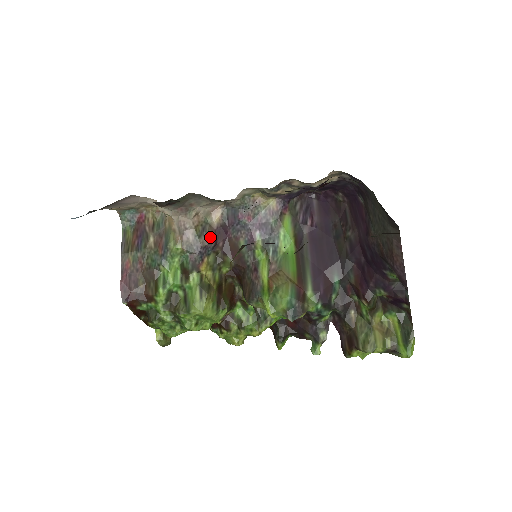
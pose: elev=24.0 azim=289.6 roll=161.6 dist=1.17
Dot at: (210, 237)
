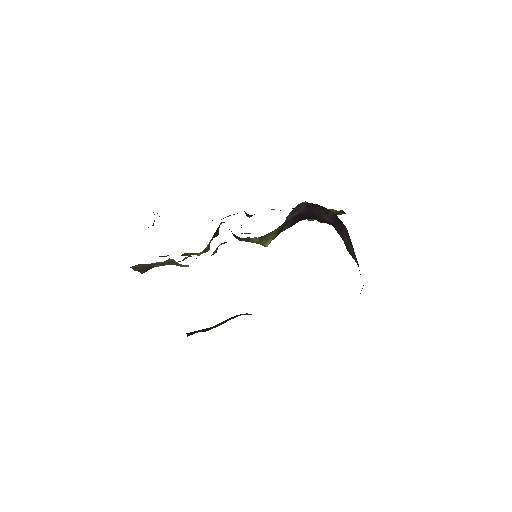
Dot at: occluded
